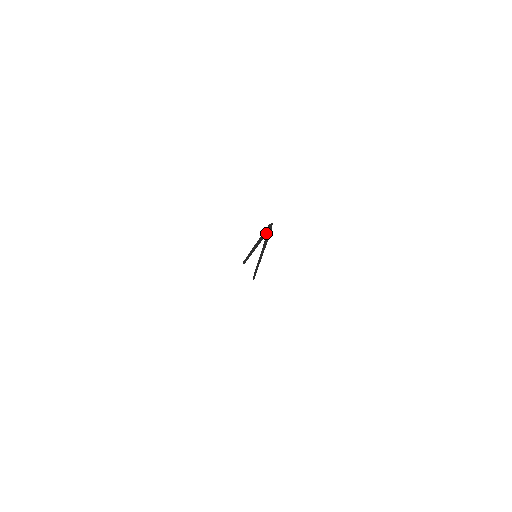
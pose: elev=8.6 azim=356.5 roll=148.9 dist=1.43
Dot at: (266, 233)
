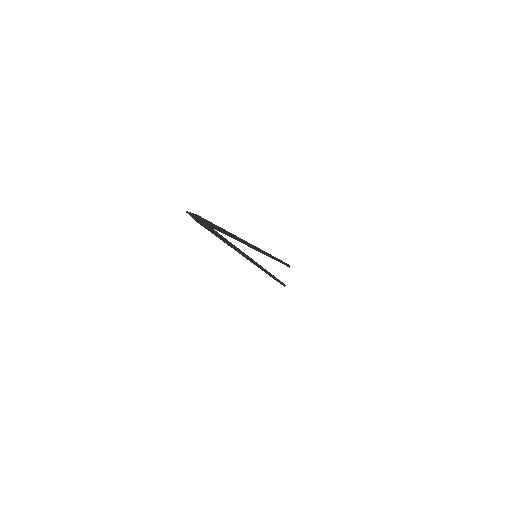
Dot at: (210, 225)
